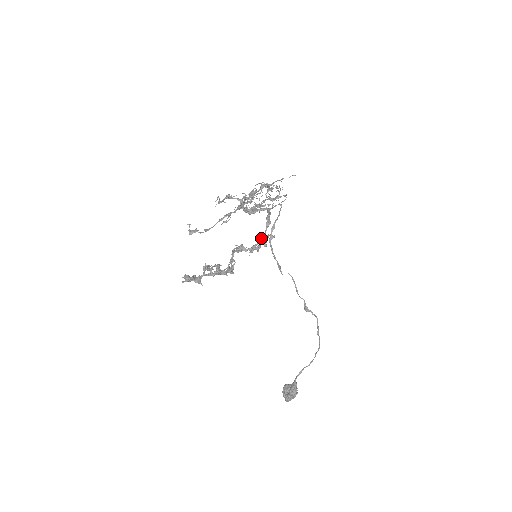
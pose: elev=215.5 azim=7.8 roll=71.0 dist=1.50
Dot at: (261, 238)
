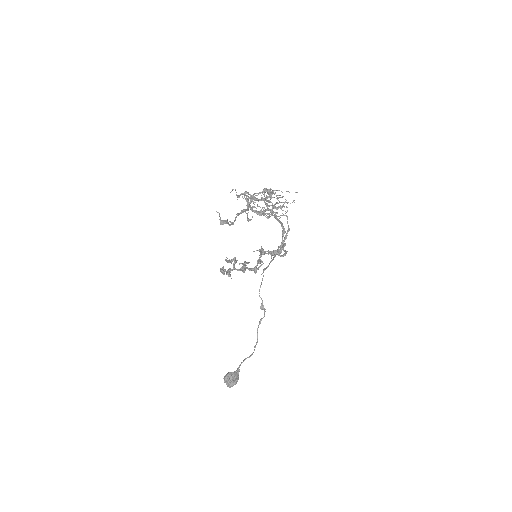
Dot at: (284, 246)
